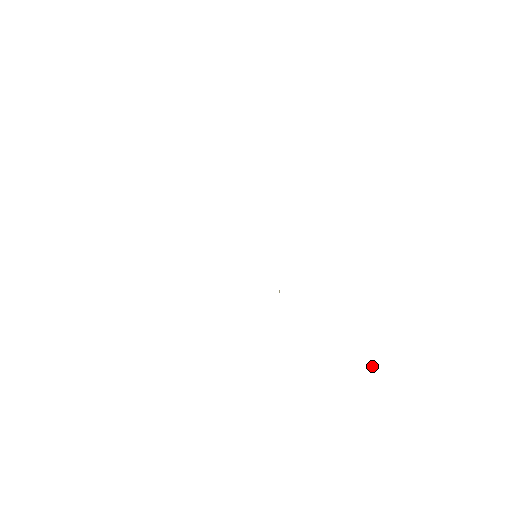
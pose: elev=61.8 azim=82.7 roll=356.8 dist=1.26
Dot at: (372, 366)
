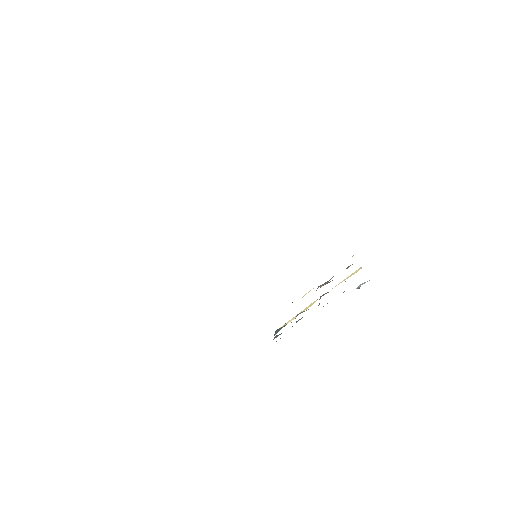
Dot at: (358, 287)
